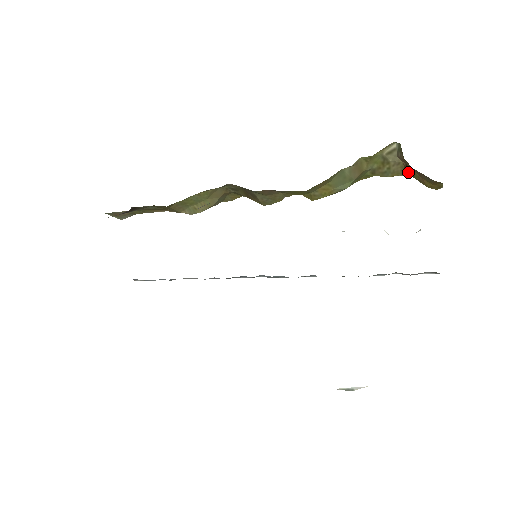
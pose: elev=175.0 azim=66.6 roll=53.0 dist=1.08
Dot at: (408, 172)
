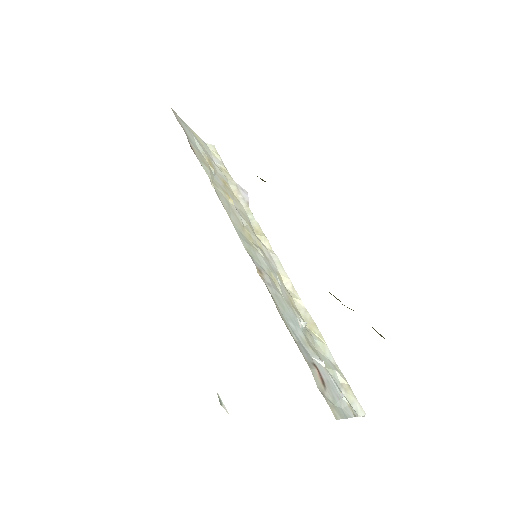
Dot at: occluded
